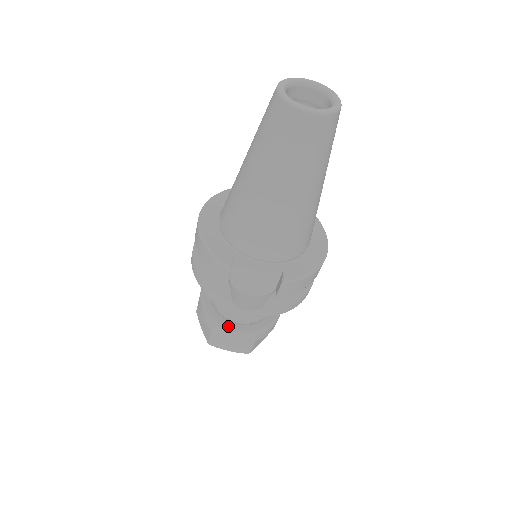
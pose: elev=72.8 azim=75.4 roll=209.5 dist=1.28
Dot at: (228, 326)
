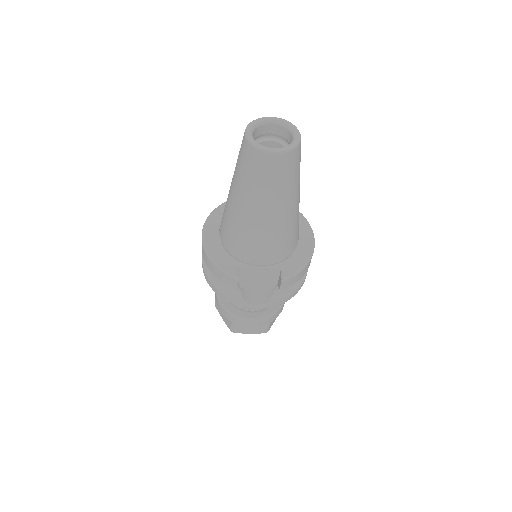
Dot at: (245, 316)
